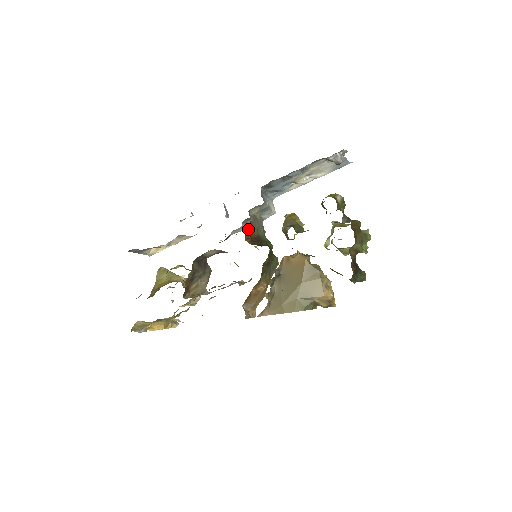
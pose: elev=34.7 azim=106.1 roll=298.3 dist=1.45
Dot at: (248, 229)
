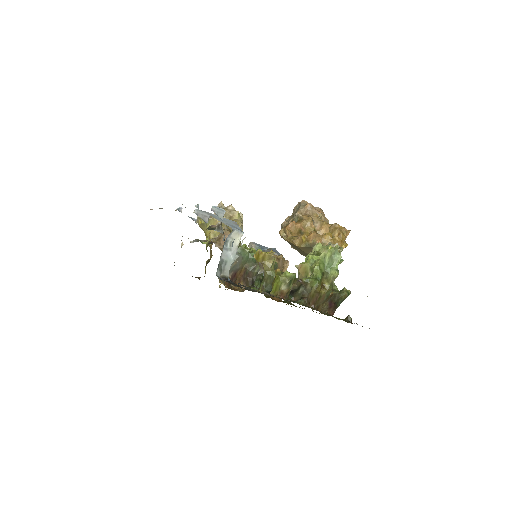
Dot at: (234, 280)
